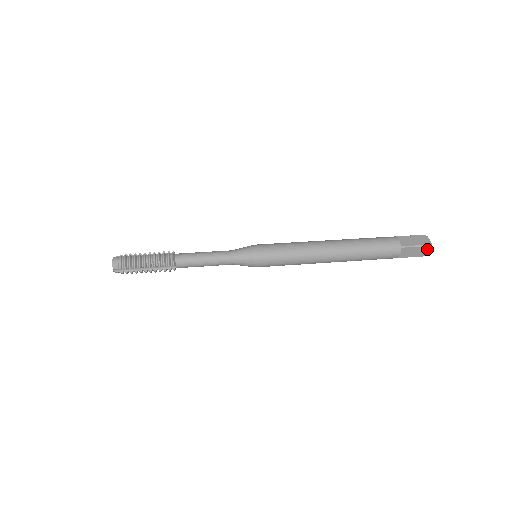
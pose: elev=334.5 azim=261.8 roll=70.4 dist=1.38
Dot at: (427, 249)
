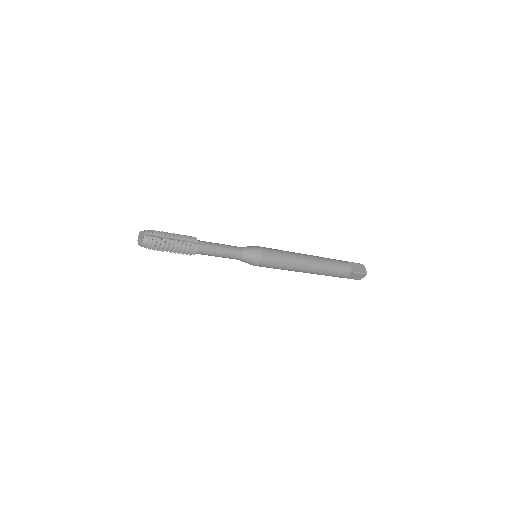
Dot at: (363, 267)
